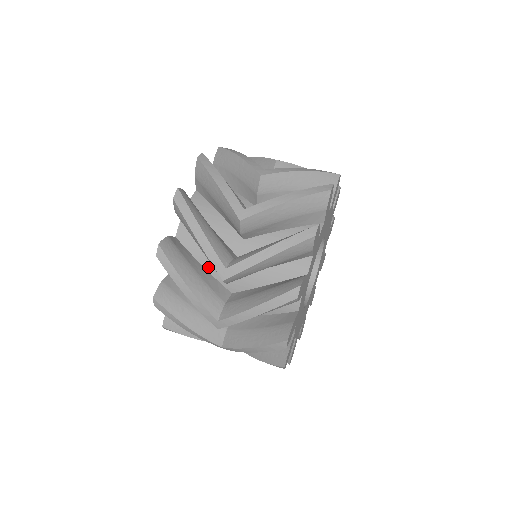
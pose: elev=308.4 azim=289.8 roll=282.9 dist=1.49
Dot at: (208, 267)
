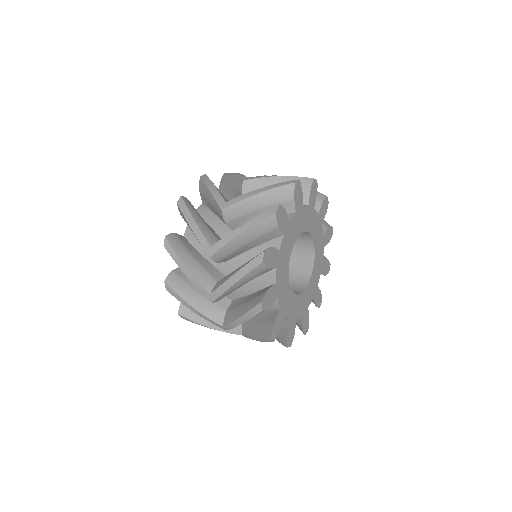
Dot at: occluded
